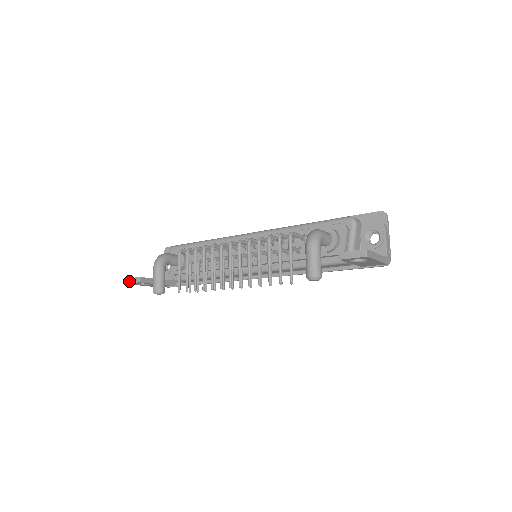
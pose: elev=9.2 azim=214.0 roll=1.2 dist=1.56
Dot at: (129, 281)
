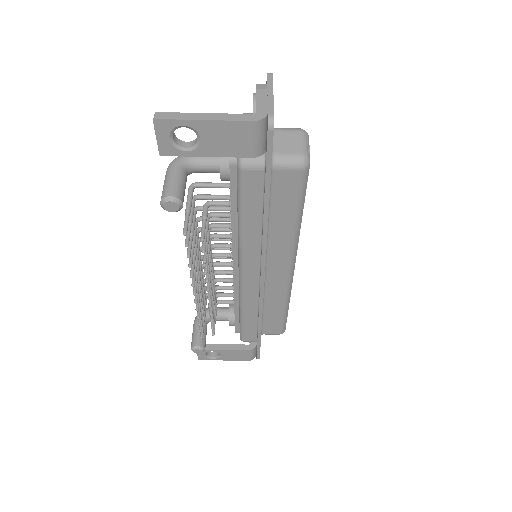
Dot at: (198, 355)
